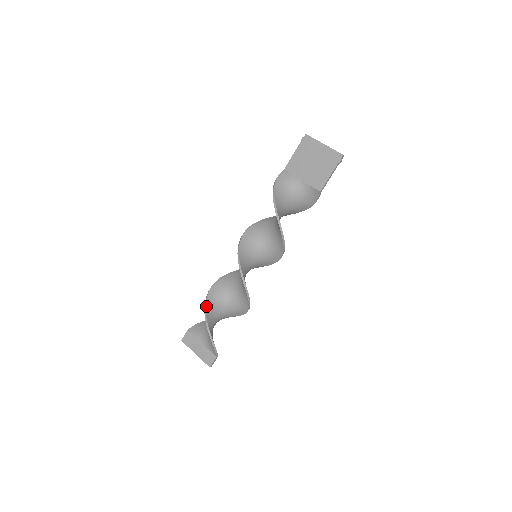
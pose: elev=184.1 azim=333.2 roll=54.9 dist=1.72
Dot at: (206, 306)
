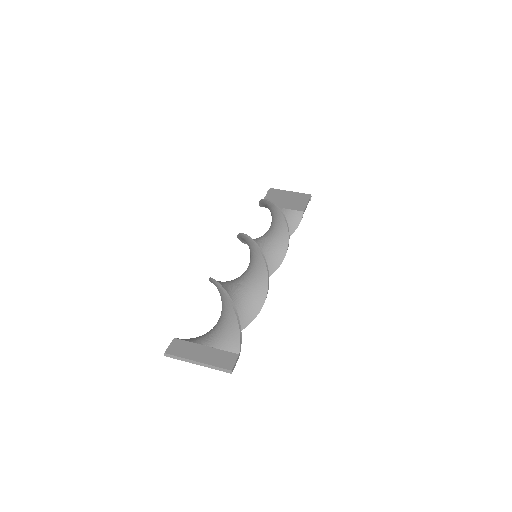
Dot at: (217, 282)
